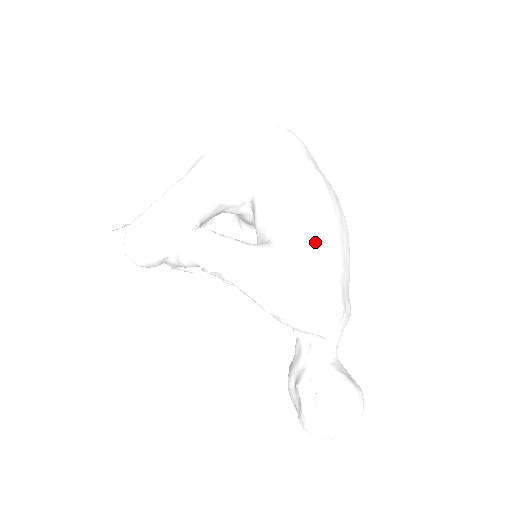
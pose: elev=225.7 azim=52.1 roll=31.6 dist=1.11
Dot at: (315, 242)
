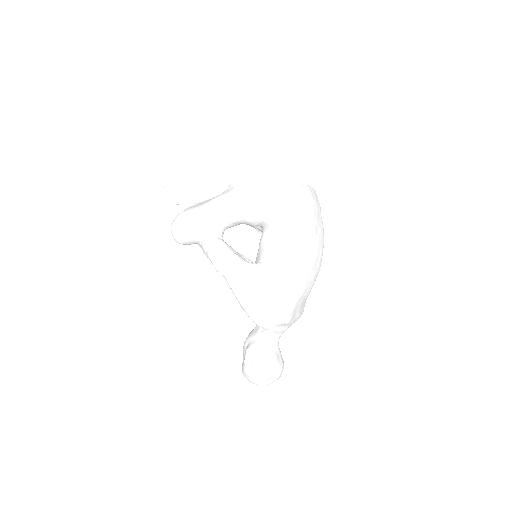
Dot at: (287, 278)
